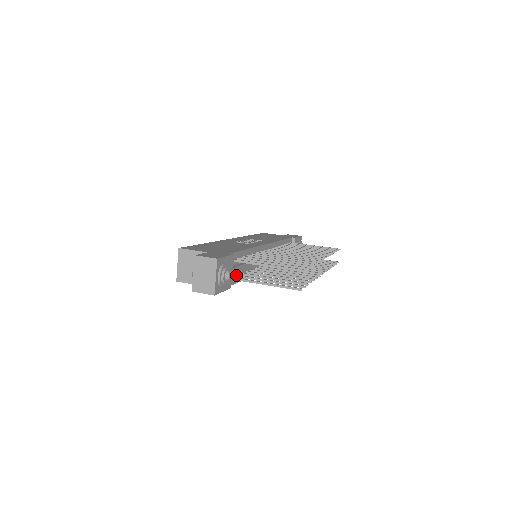
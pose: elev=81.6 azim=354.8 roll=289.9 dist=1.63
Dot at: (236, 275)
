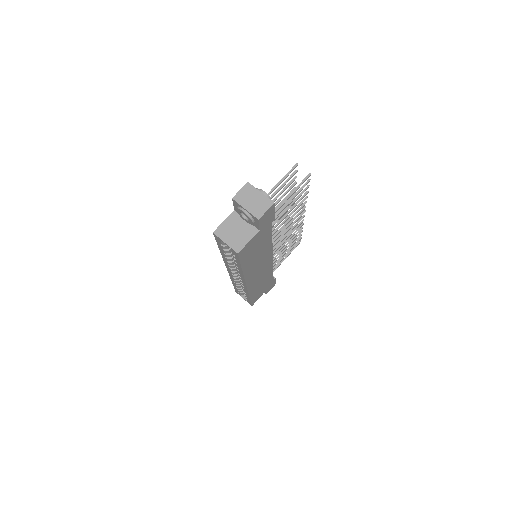
Dot at: occluded
